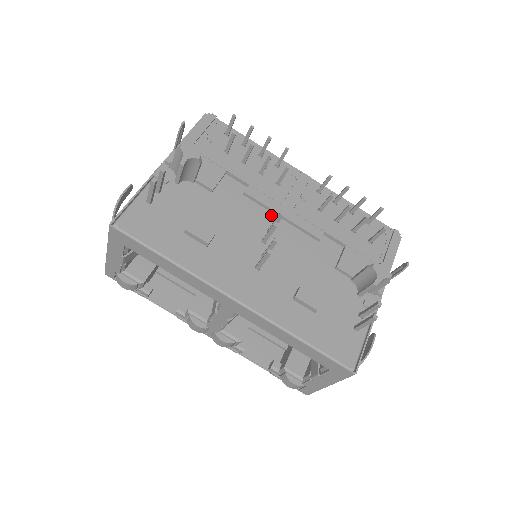
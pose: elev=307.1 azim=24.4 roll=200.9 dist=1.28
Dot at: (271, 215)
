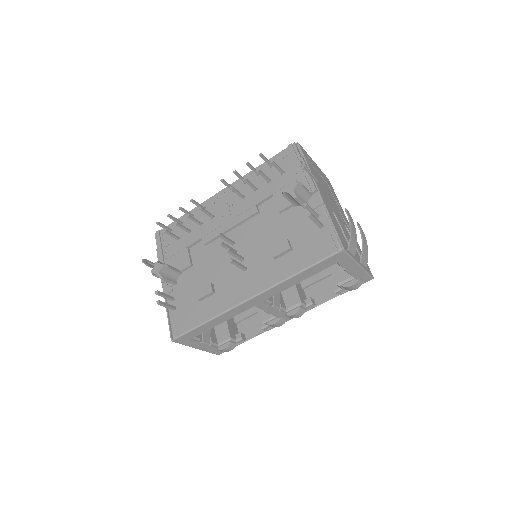
Dot at: (226, 236)
